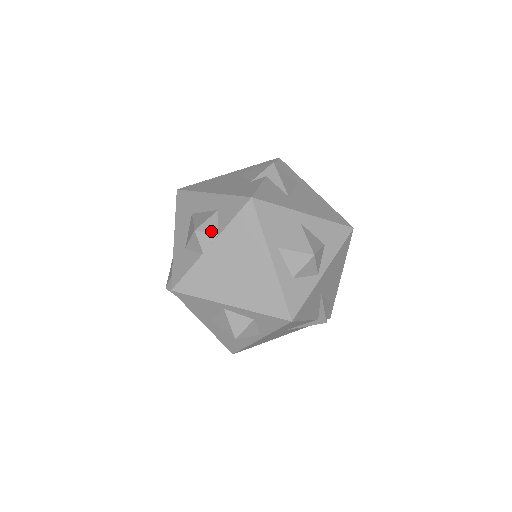
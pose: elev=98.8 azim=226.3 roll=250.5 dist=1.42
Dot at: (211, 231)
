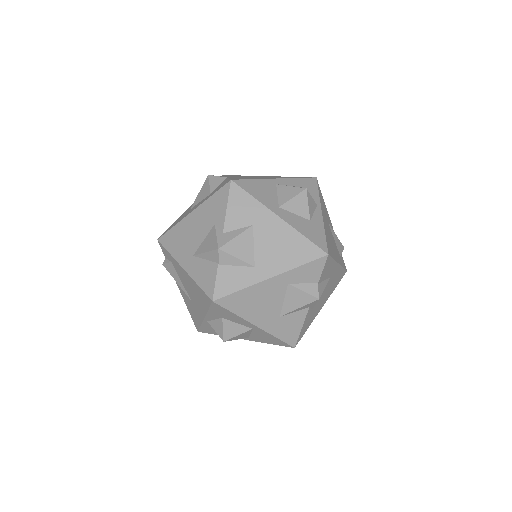
Dot at: occluded
